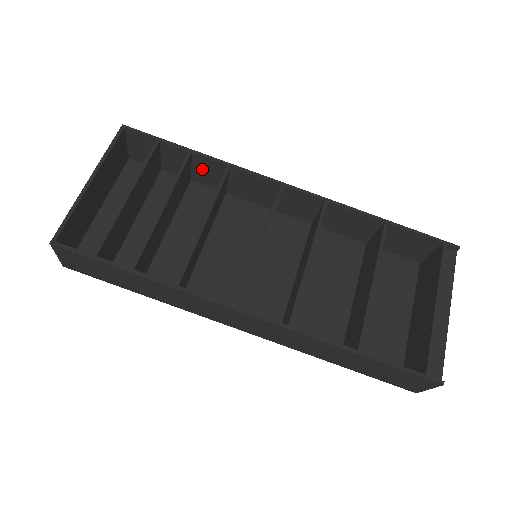
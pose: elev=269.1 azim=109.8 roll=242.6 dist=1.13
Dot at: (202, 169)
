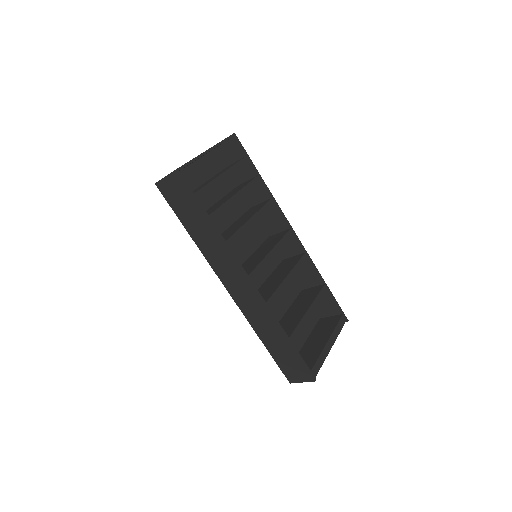
Dot at: (254, 188)
